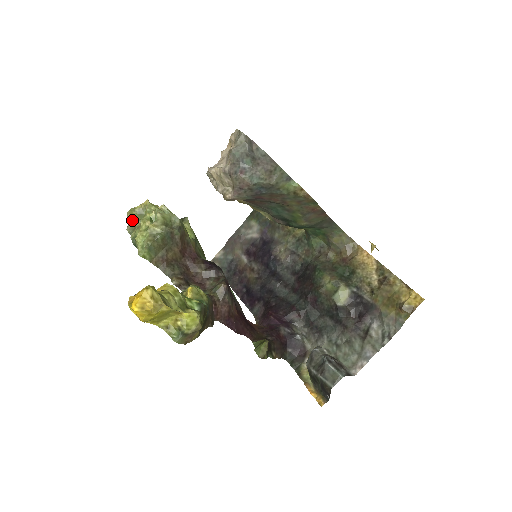
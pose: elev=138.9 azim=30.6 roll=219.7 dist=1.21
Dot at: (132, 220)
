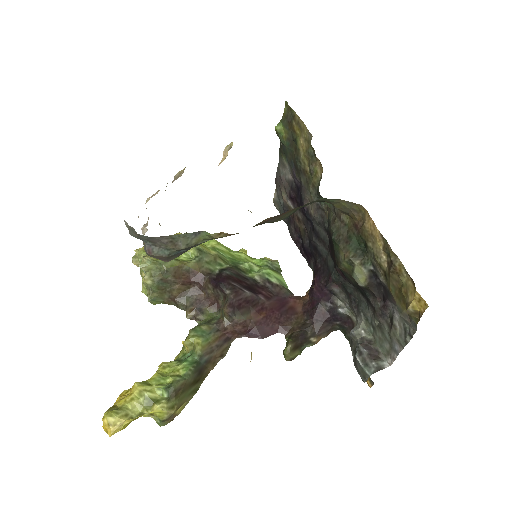
Dot at: occluded
